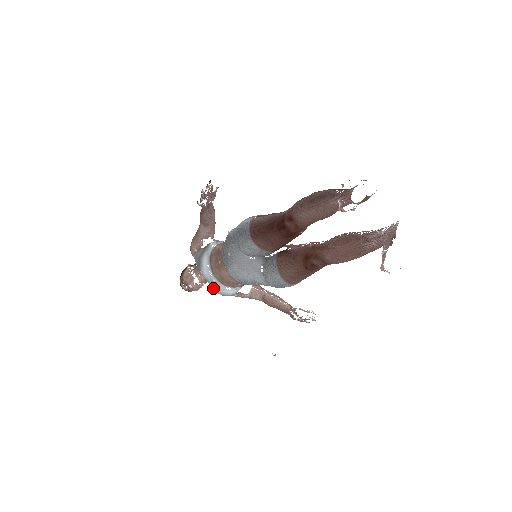
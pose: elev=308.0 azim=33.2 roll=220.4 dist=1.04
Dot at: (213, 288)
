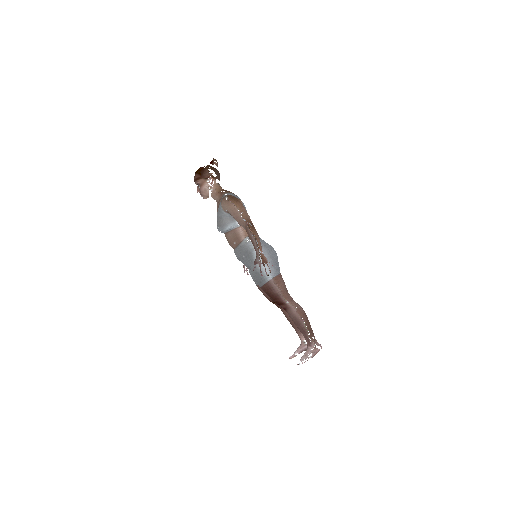
Dot at: (217, 226)
